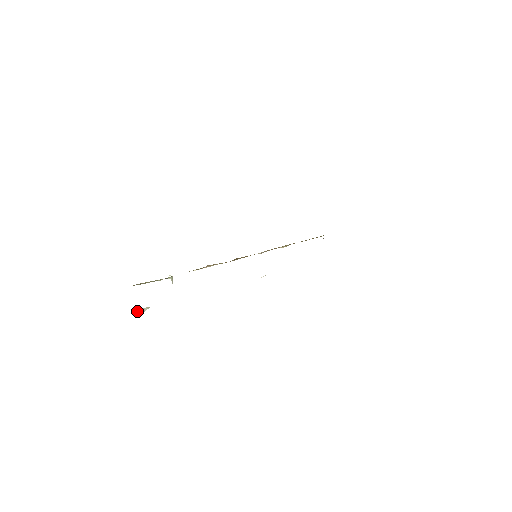
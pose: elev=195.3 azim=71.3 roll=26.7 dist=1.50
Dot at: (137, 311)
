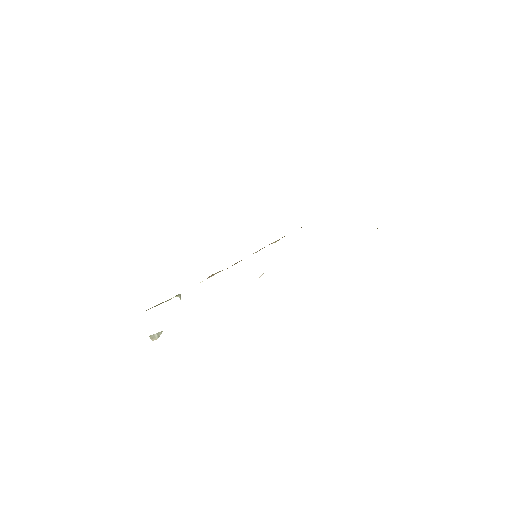
Dot at: (152, 338)
